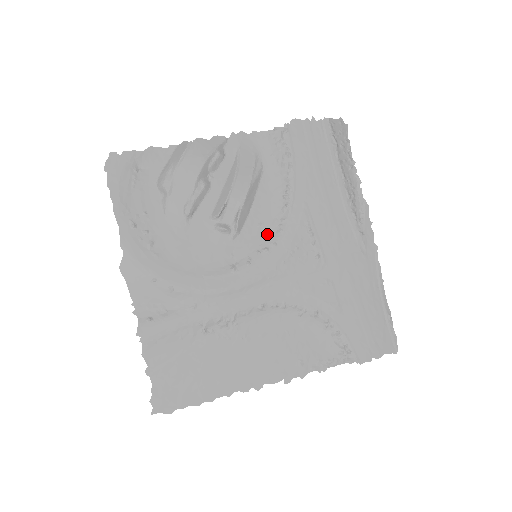
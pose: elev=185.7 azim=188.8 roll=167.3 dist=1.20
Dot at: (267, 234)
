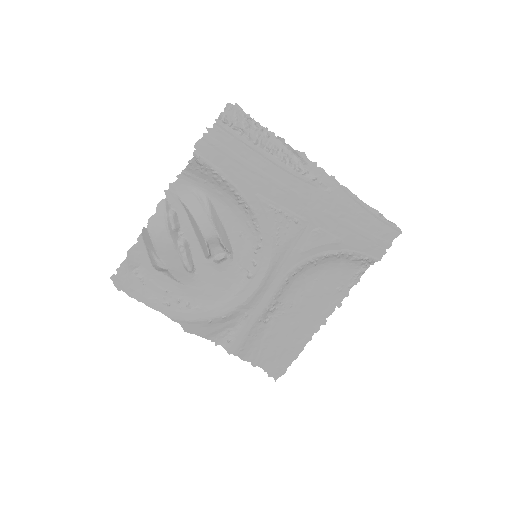
Dot at: (250, 236)
